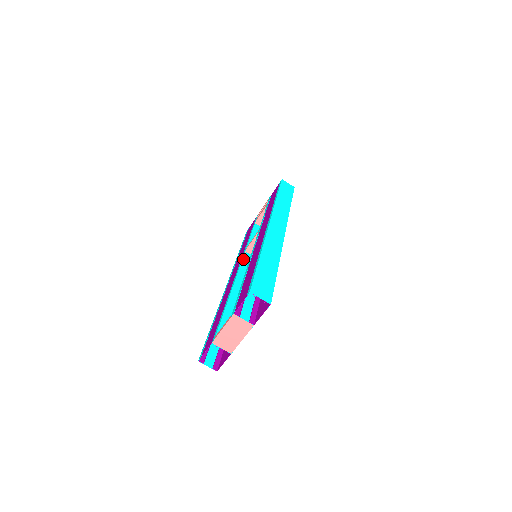
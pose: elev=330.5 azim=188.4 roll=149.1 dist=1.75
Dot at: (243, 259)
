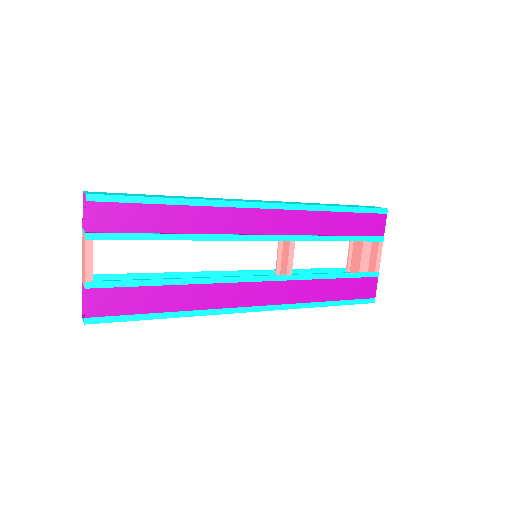
Dot at: occluded
